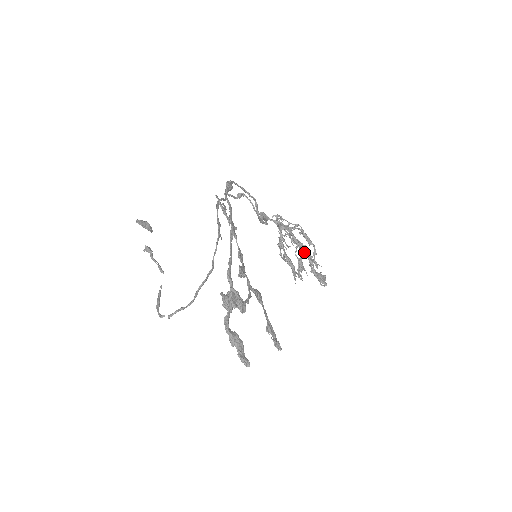
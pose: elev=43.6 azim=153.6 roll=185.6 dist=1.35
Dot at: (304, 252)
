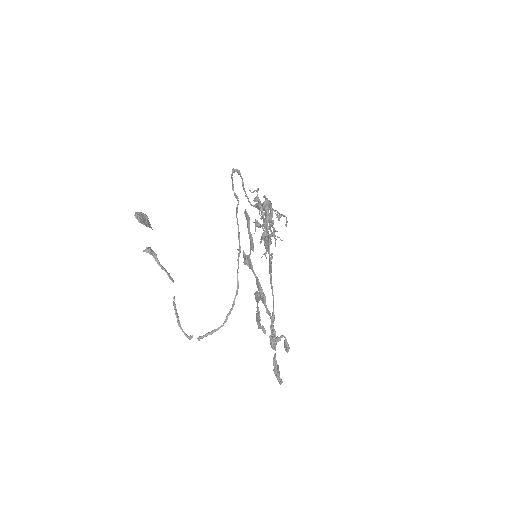
Dot at: occluded
